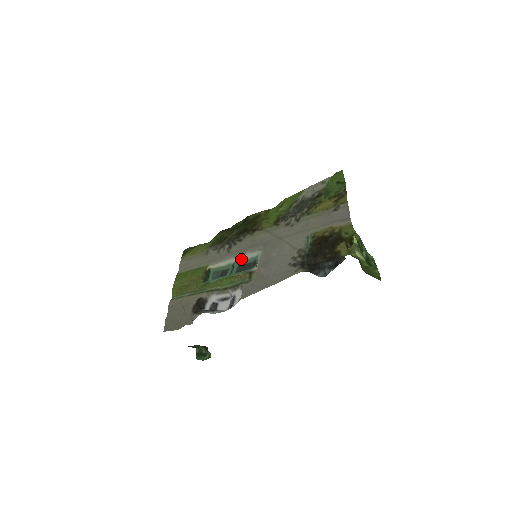
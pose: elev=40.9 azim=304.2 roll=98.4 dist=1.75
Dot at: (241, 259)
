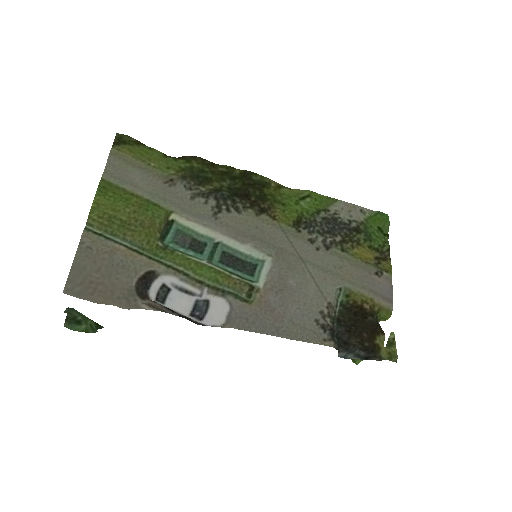
Dot at: (234, 245)
